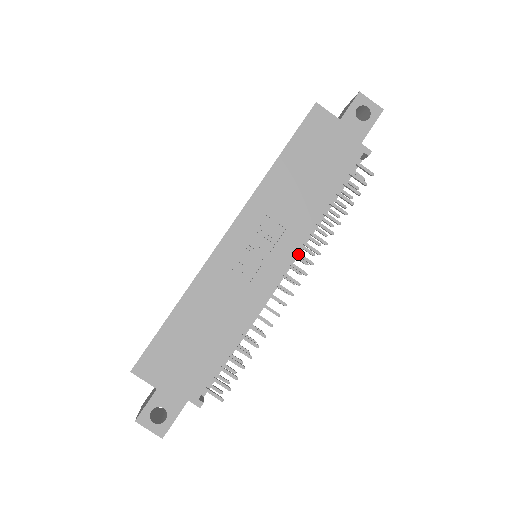
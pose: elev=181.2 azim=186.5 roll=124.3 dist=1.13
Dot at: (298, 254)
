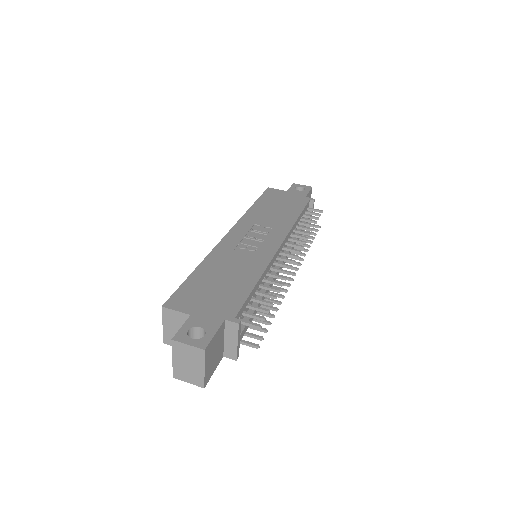
Dot at: (288, 243)
